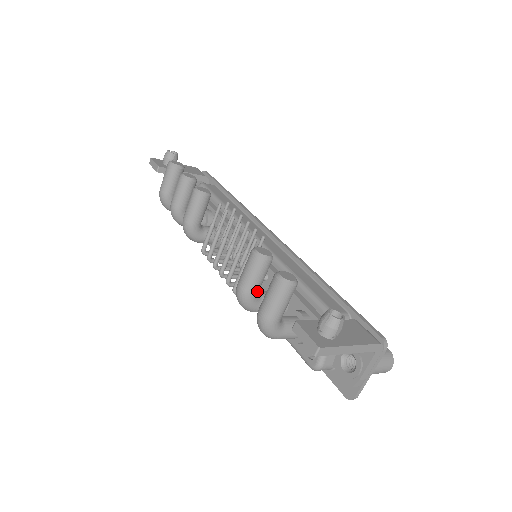
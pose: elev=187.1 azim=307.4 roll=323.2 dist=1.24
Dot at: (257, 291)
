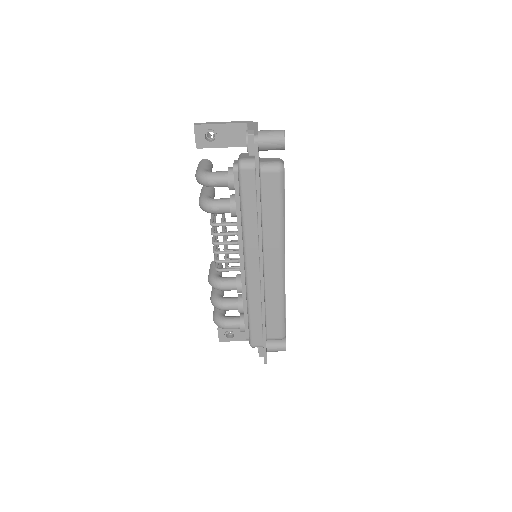
Dot at: (208, 195)
